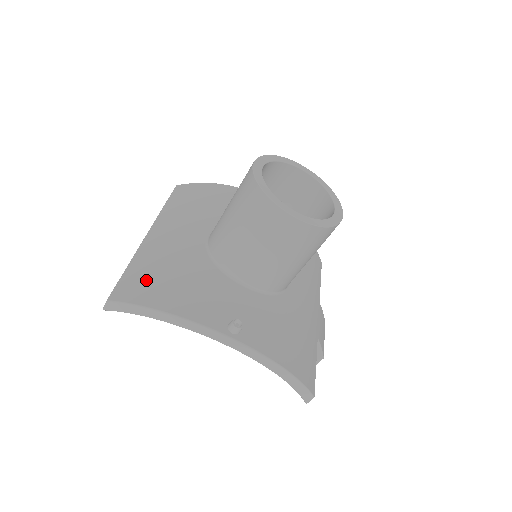
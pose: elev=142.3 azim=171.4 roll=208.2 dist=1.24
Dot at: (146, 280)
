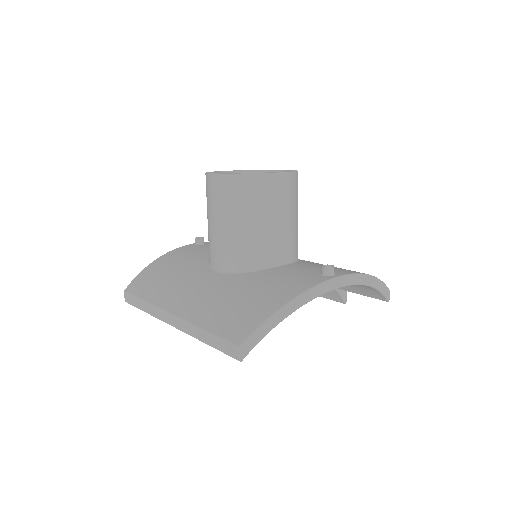
Dot at: (238, 313)
